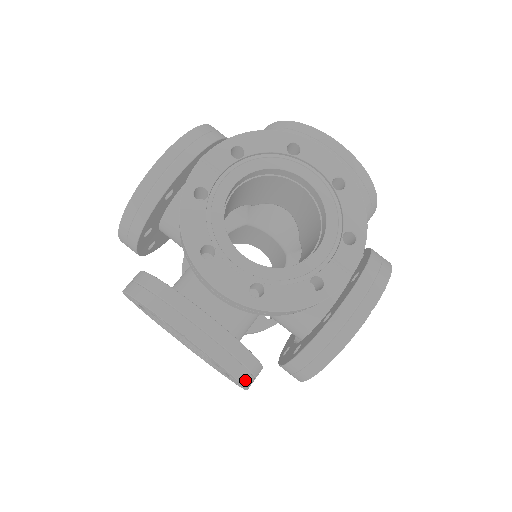
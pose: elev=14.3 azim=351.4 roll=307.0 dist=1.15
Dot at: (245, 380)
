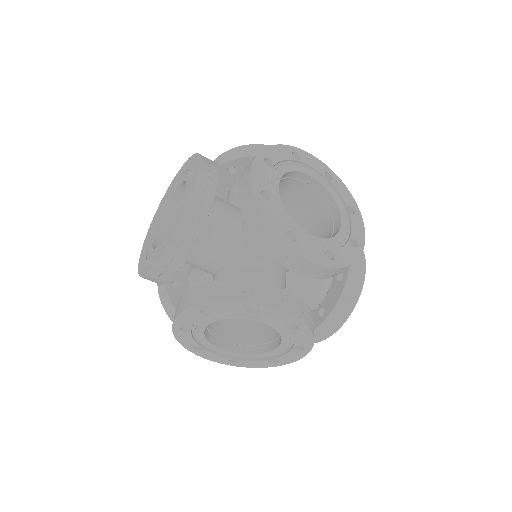
Dot at: occluded
